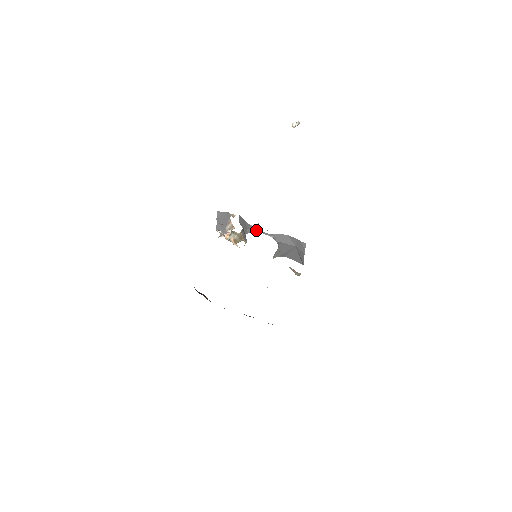
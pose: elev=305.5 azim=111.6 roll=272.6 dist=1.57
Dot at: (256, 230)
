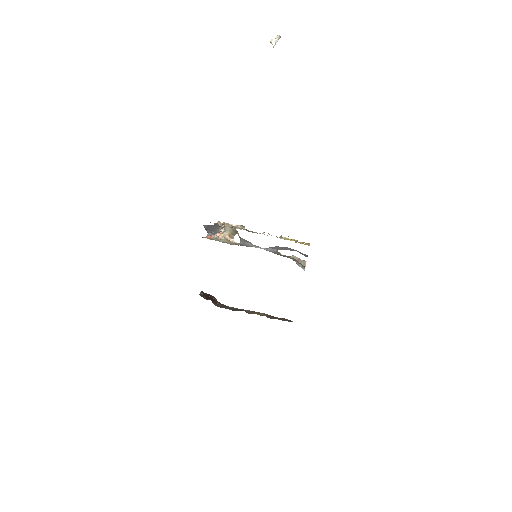
Dot at: (251, 244)
